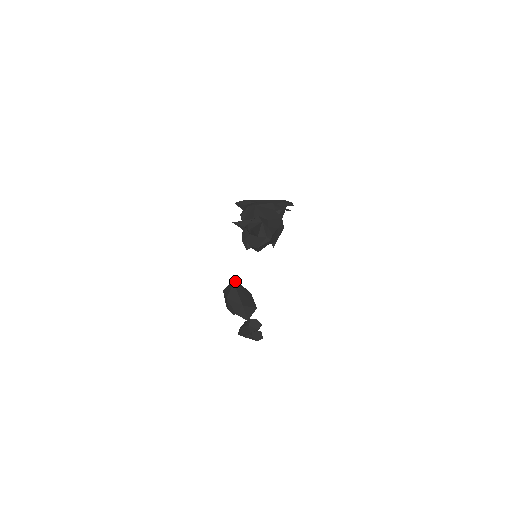
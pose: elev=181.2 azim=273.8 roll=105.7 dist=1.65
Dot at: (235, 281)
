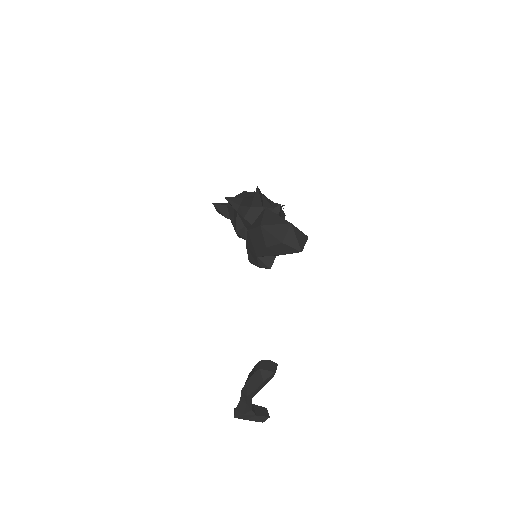
Dot at: occluded
